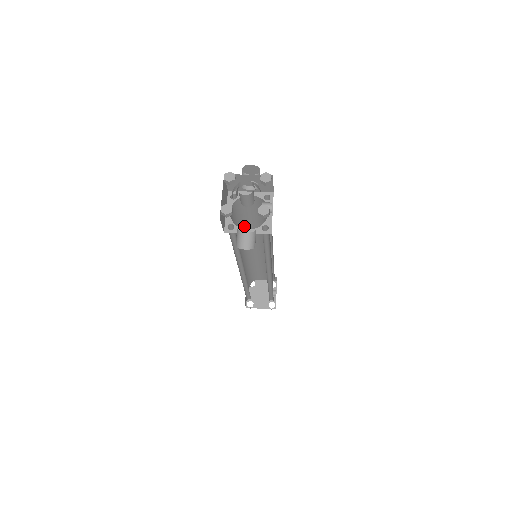
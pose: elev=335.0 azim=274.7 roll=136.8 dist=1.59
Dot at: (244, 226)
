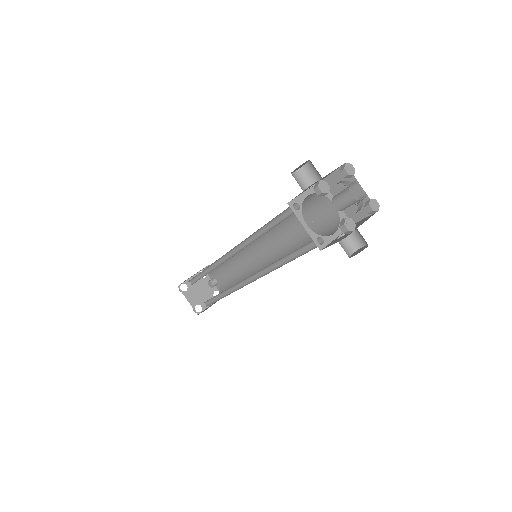
Dot at: (263, 232)
